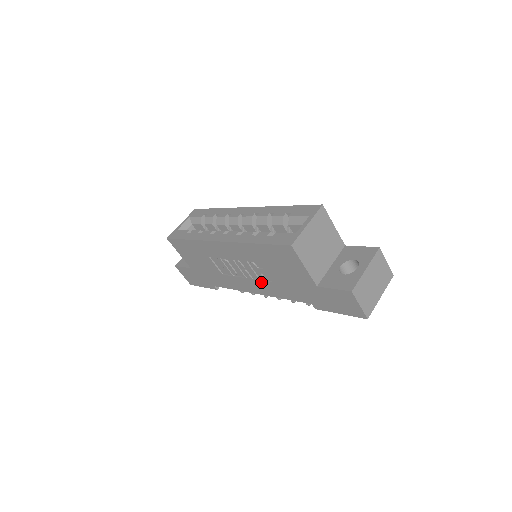
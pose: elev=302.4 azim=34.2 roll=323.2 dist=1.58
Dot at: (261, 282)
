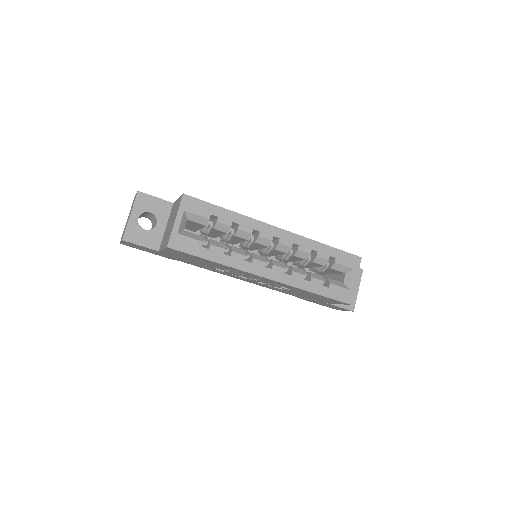
Dot at: (265, 285)
